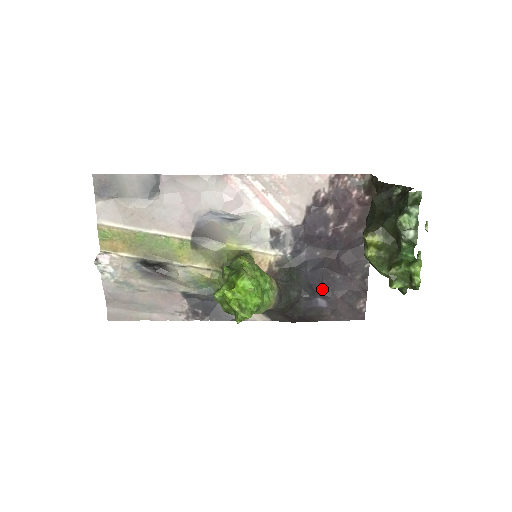
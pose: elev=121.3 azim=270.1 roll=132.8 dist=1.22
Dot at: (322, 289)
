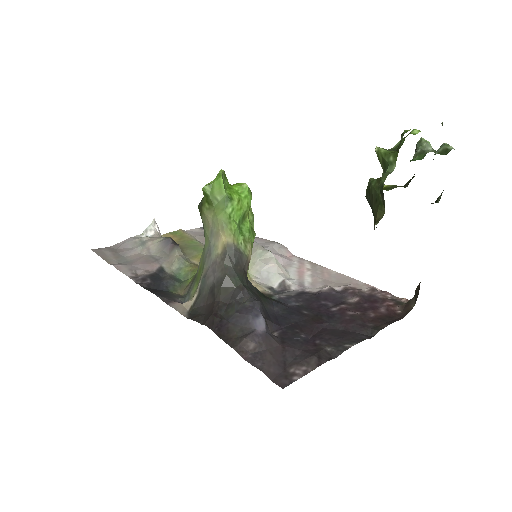
Dot at: (273, 332)
